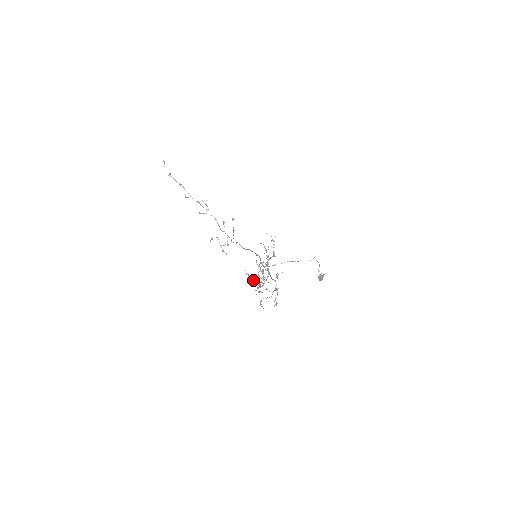
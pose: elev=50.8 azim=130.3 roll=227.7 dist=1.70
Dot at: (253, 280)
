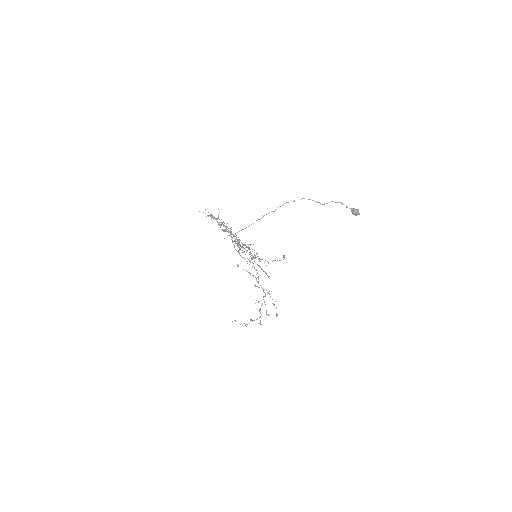
Dot at: occluded
